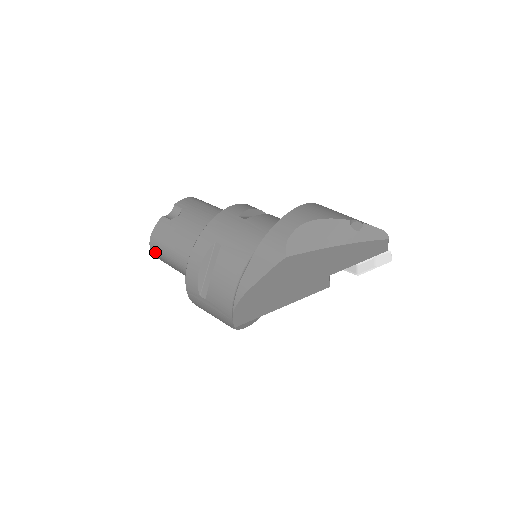
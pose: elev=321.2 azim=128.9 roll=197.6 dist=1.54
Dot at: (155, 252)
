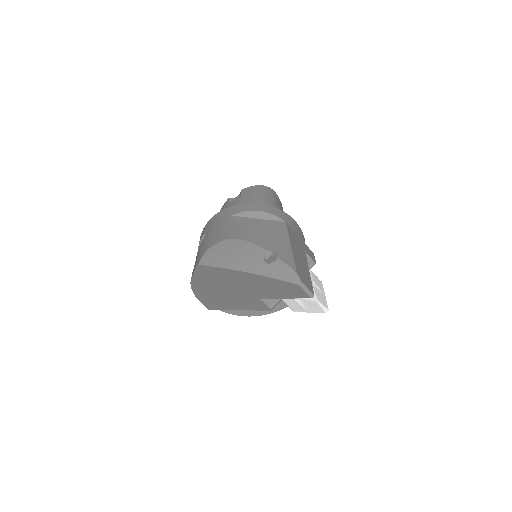
Dot at: occluded
